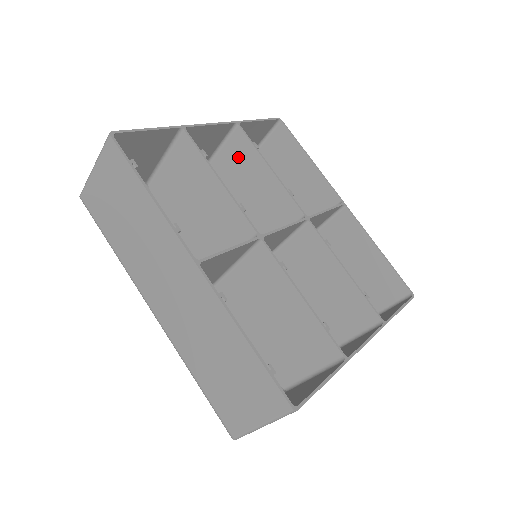
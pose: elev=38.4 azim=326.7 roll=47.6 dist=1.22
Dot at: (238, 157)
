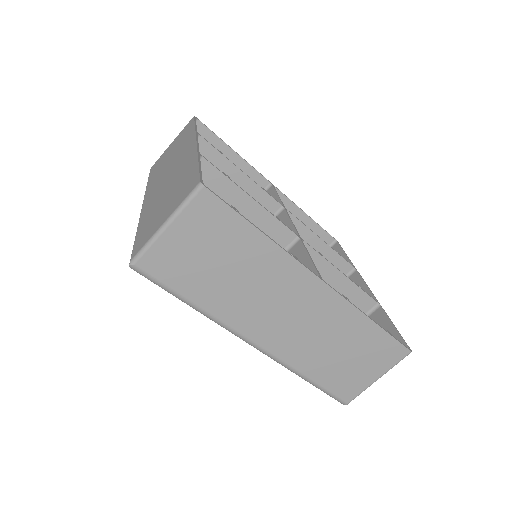
Dot at: occluded
